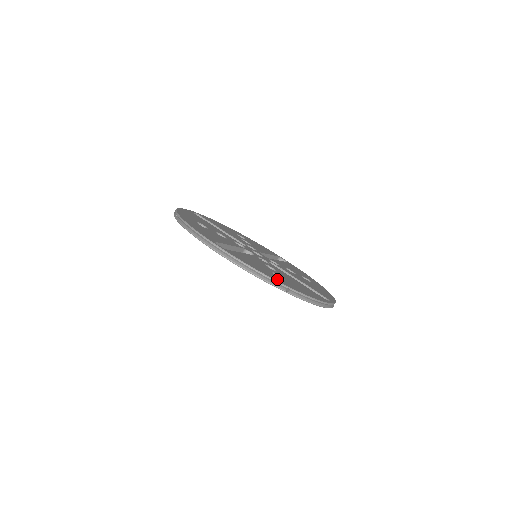
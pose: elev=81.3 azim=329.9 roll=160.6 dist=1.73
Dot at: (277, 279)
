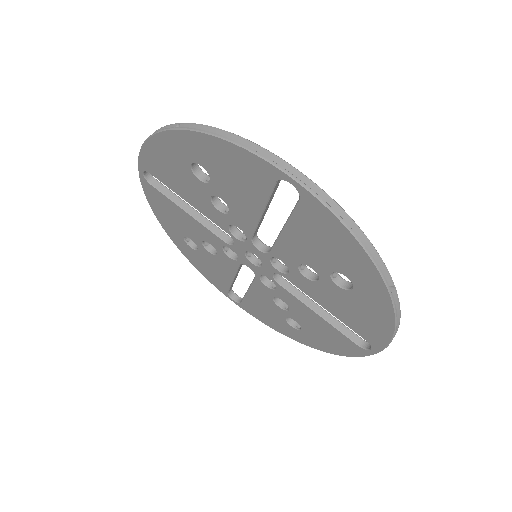
Dot at: occluded
